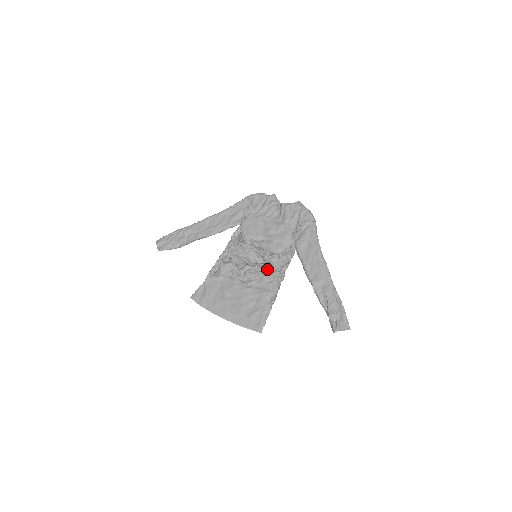
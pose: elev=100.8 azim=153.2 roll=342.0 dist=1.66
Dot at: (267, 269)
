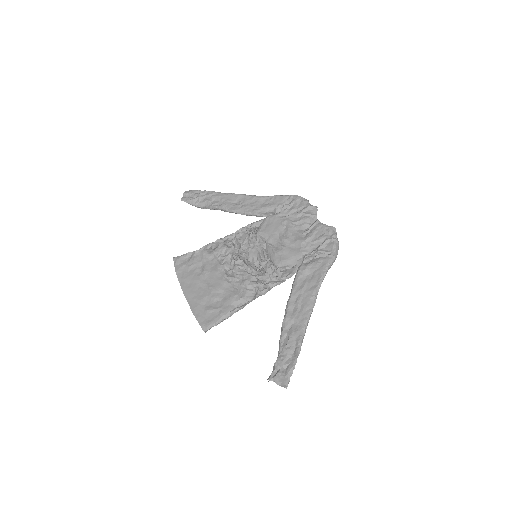
Dot at: (256, 275)
